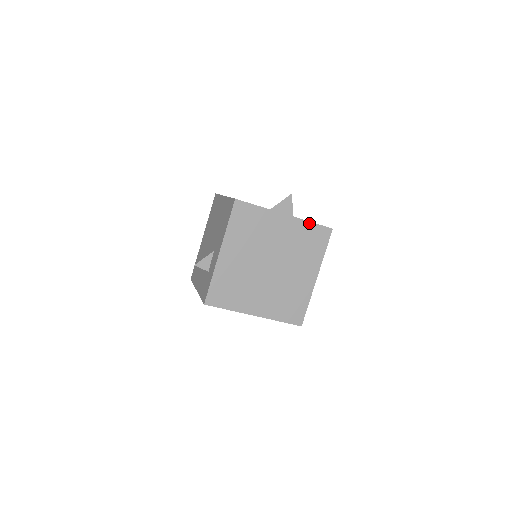
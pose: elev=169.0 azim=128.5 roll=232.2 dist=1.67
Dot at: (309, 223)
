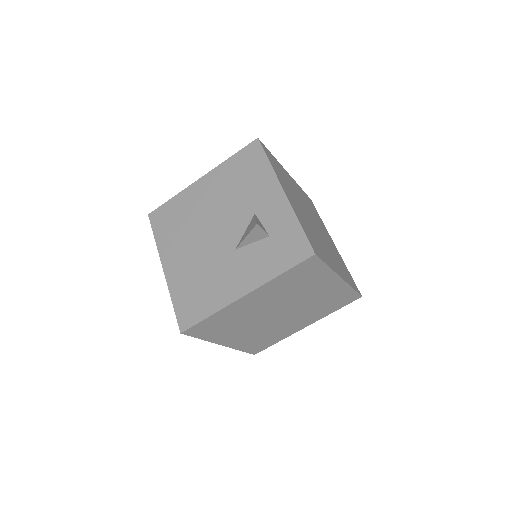
Dot at: (300, 188)
